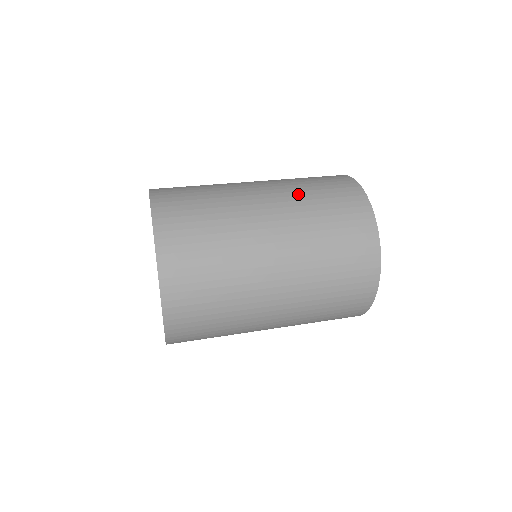
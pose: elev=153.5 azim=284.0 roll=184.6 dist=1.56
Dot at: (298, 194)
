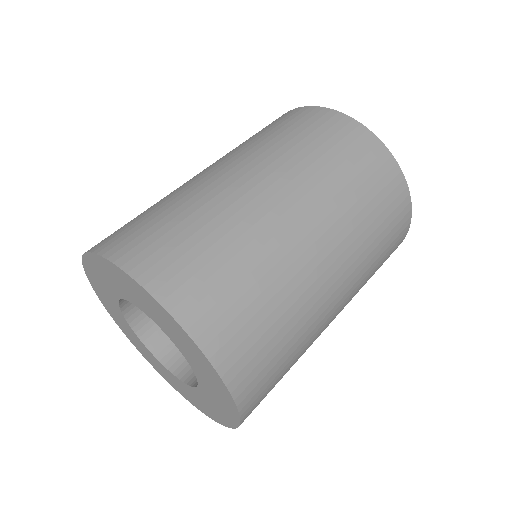
Dot at: (365, 257)
